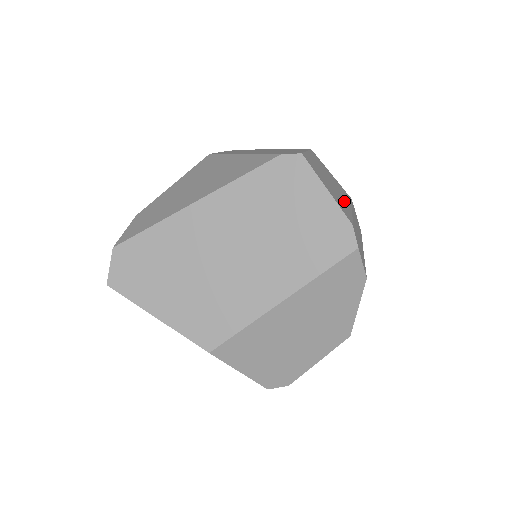
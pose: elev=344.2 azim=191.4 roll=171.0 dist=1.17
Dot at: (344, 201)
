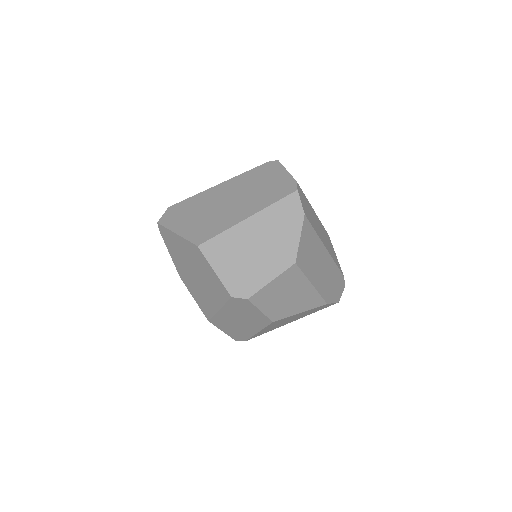
Dot at: occluded
